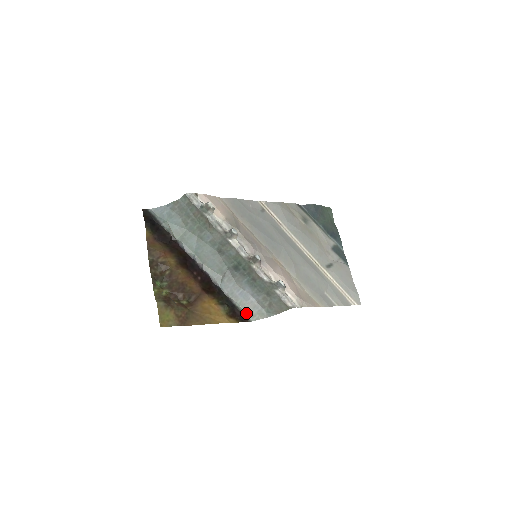
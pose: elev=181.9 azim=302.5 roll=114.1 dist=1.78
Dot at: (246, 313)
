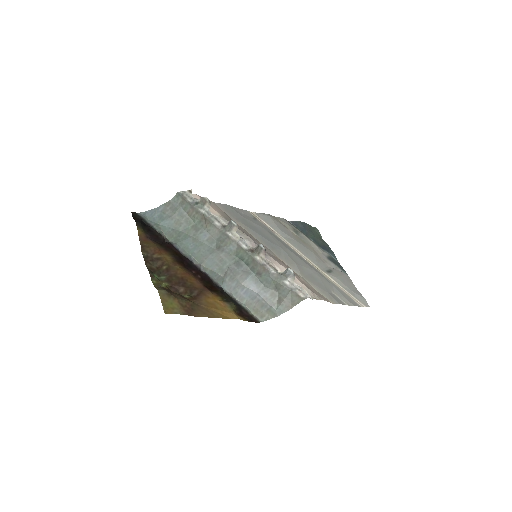
Dot at: (254, 313)
